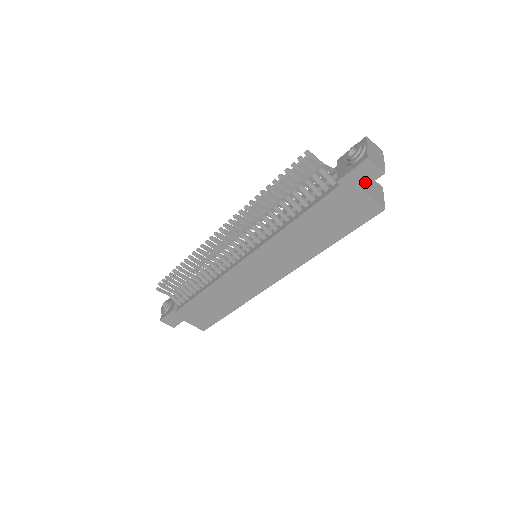
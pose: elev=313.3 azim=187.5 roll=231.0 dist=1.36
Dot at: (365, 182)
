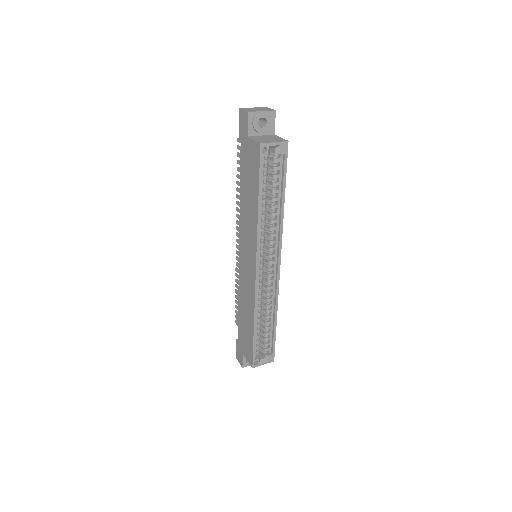
Dot at: (246, 128)
